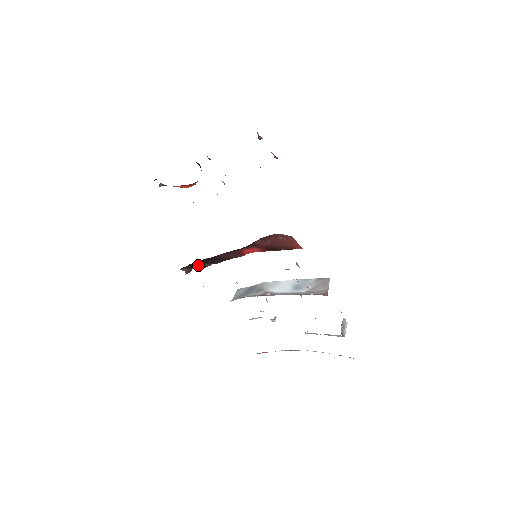
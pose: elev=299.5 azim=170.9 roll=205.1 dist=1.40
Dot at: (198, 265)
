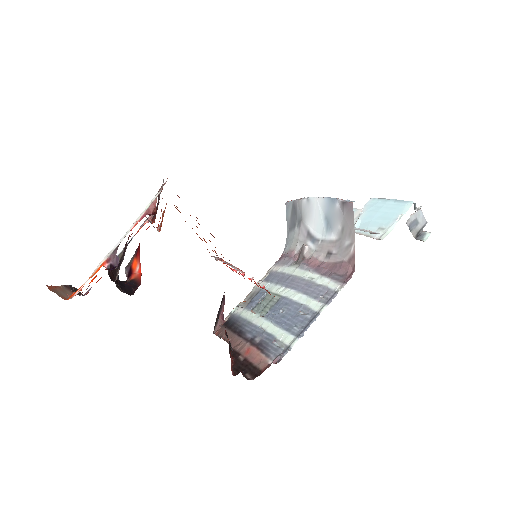
Dot at: occluded
